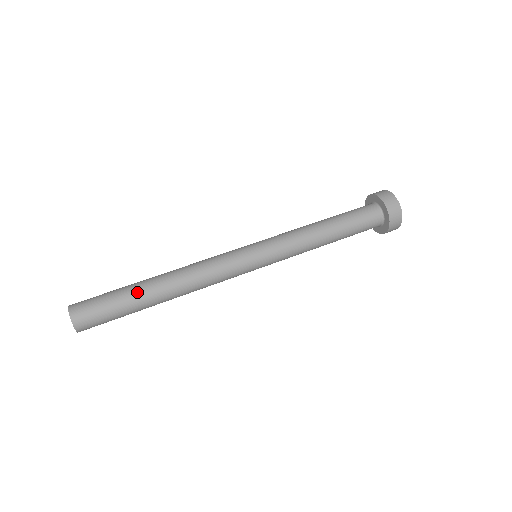
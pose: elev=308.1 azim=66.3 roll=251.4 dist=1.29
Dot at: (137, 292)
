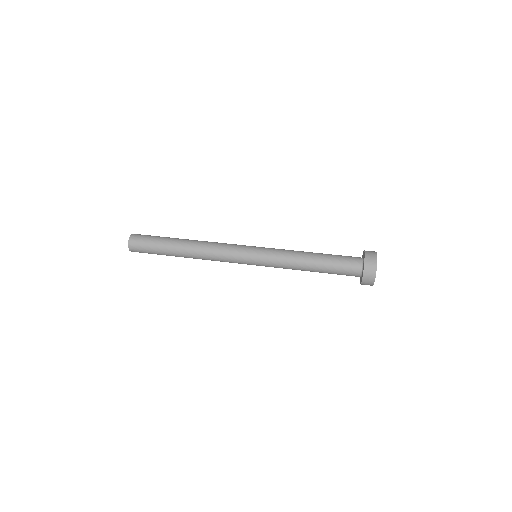
Dot at: (171, 241)
